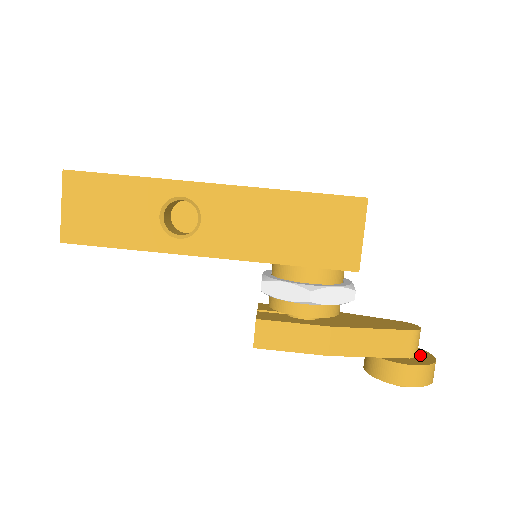
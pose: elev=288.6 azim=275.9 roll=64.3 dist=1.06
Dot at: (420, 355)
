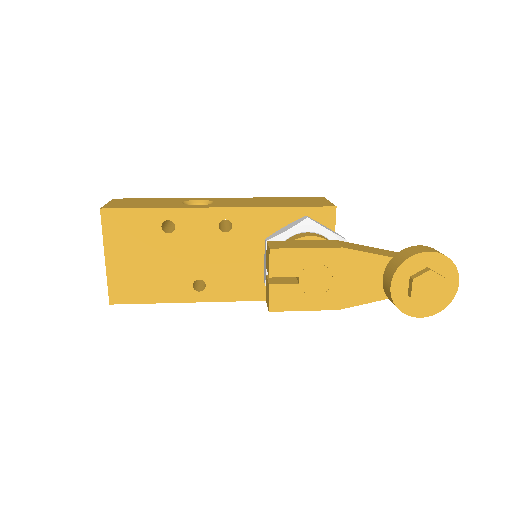
Dot at: occluded
